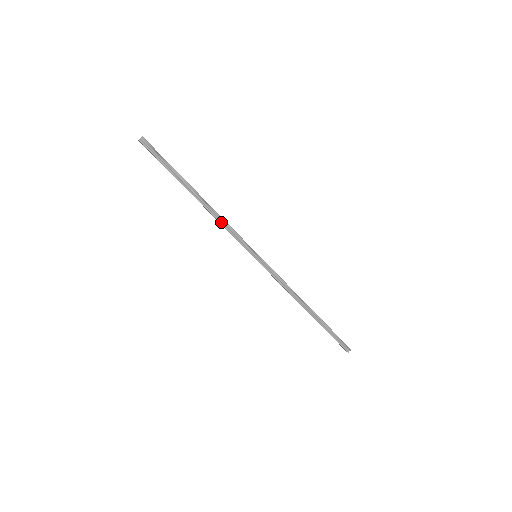
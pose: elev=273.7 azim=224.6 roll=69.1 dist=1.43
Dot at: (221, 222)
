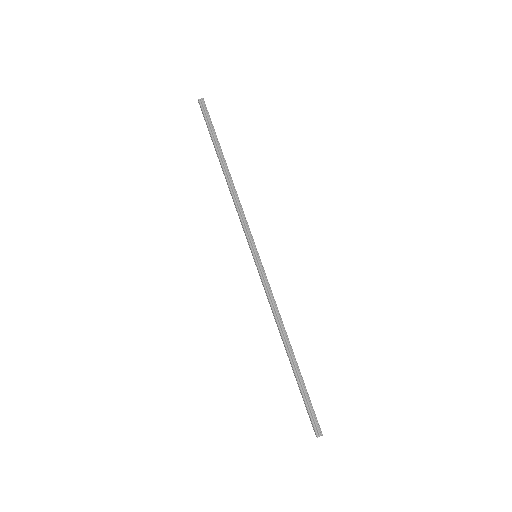
Dot at: (236, 203)
